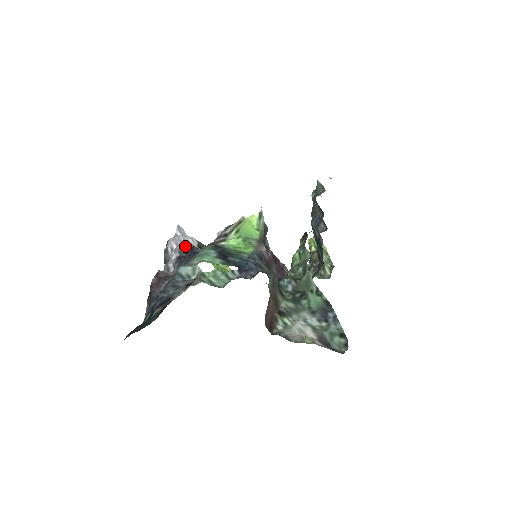
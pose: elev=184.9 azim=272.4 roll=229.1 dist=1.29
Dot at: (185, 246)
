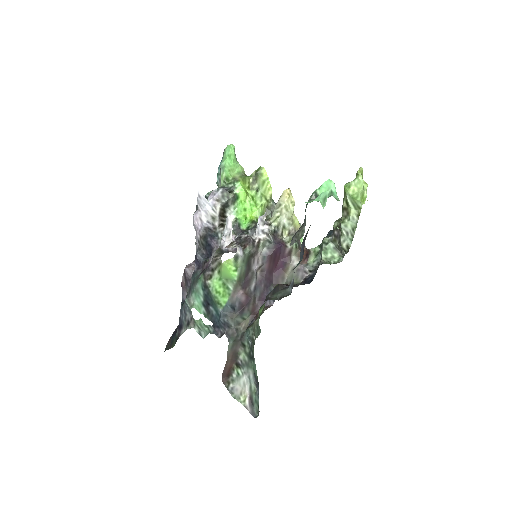
Dot at: (202, 236)
